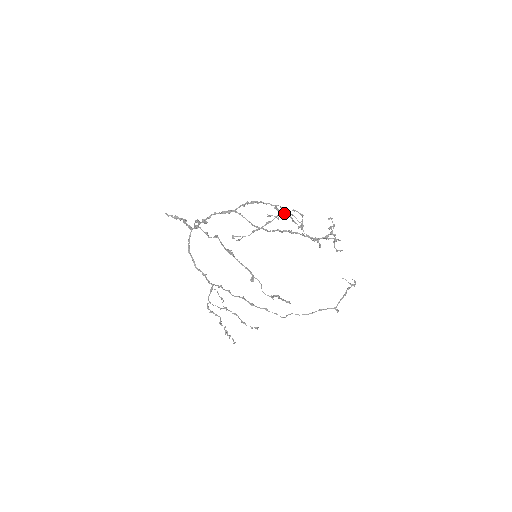
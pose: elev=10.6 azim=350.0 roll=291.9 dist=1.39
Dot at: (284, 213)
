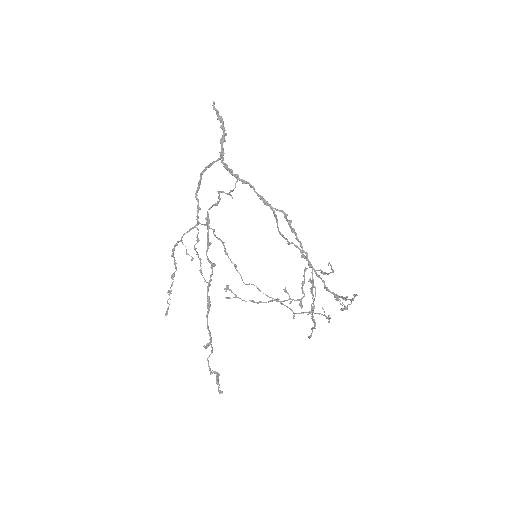
Dot at: occluded
